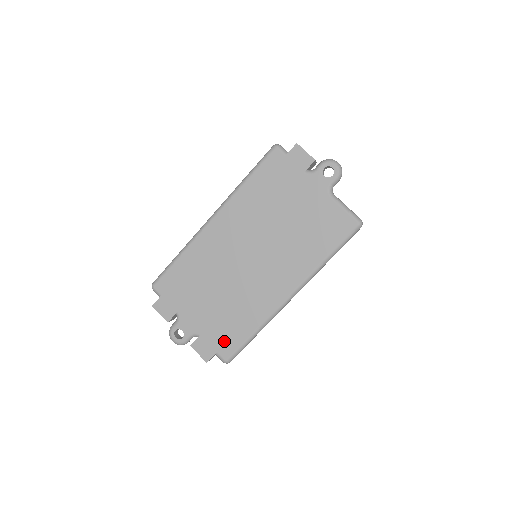
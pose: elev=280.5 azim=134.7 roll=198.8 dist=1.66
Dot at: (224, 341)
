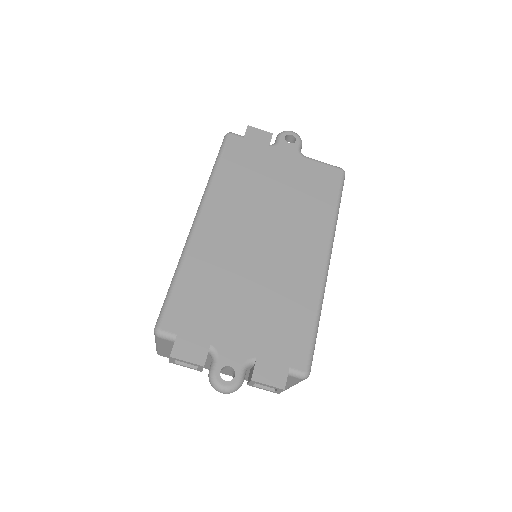
Dot at: (290, 348)
